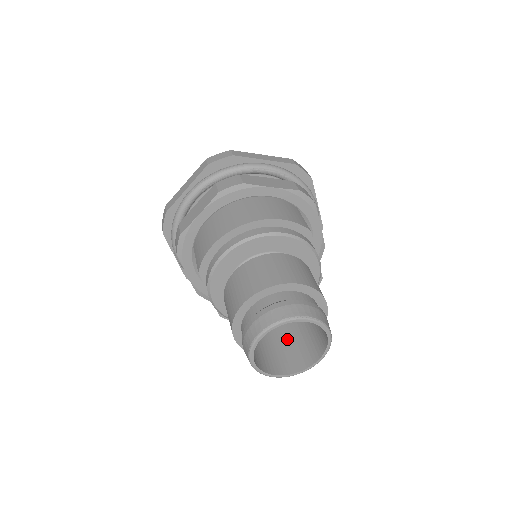
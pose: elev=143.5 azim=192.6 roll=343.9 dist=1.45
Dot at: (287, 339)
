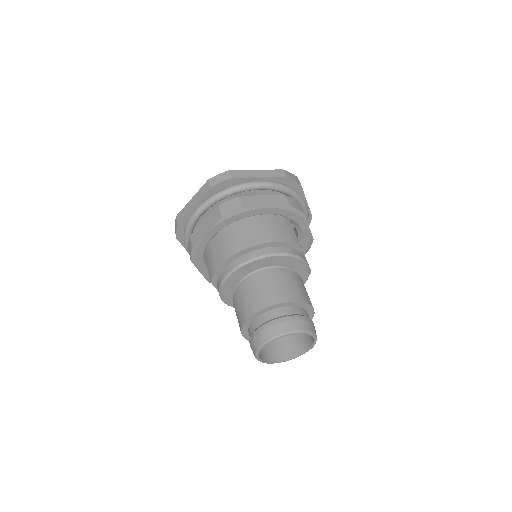
Dot at: occluded
